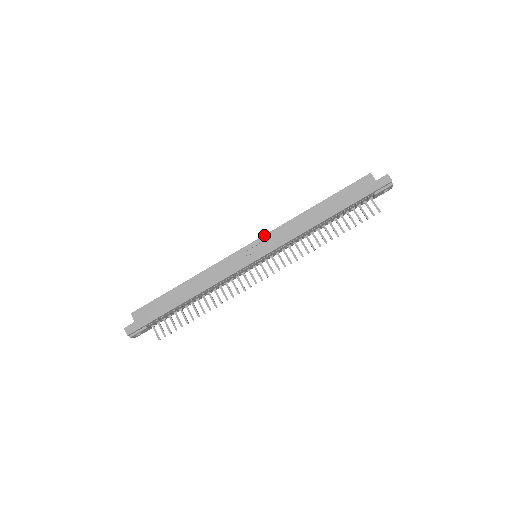
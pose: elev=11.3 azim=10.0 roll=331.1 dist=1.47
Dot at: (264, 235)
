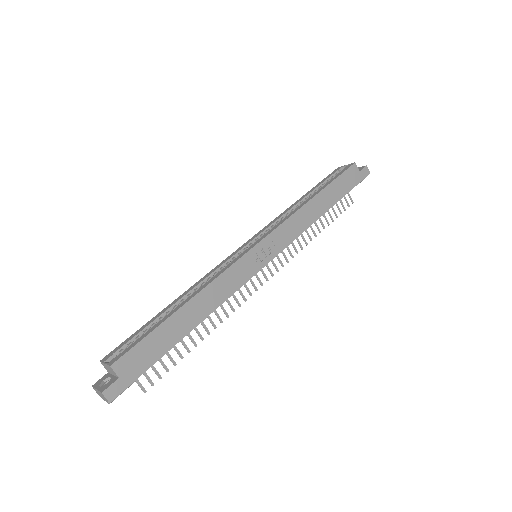
Dot at: (273, 231)
